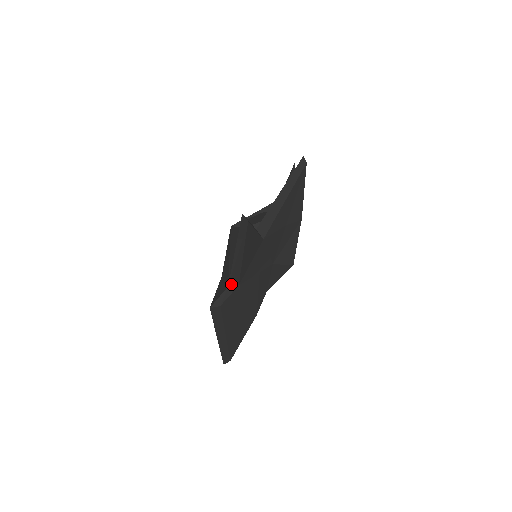
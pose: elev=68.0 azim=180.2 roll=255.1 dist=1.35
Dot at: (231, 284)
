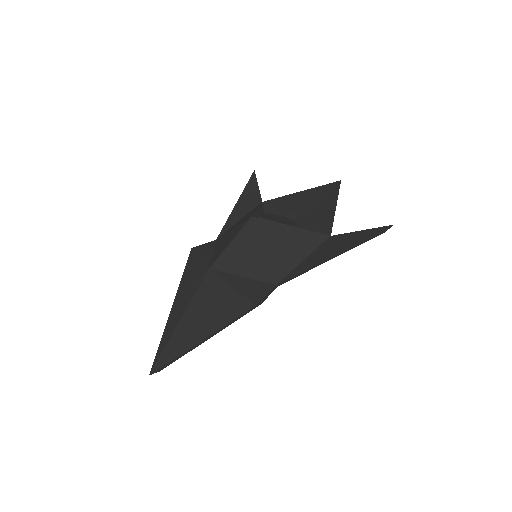
Dot at: (280, 283)
